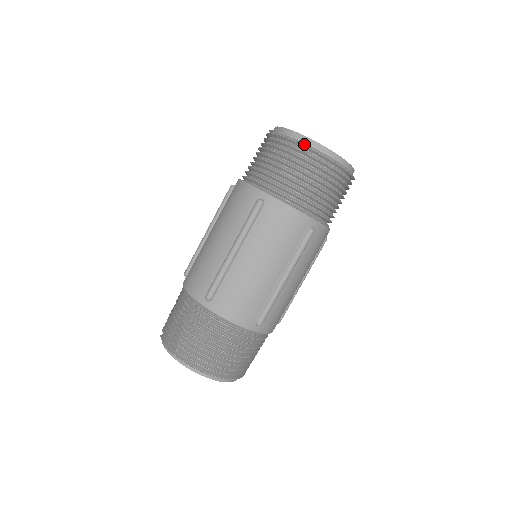
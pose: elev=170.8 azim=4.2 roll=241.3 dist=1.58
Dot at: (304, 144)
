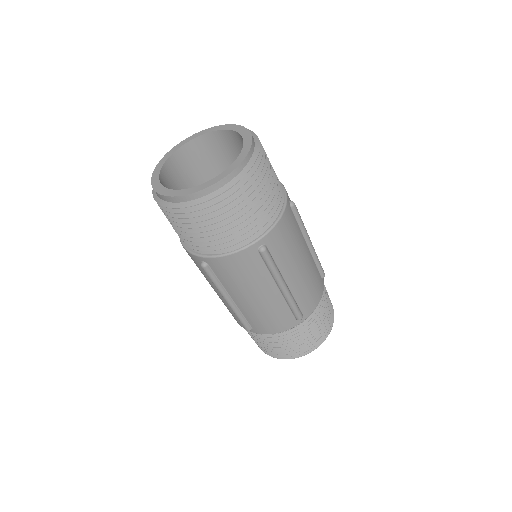
Dot at: (178, 206)
